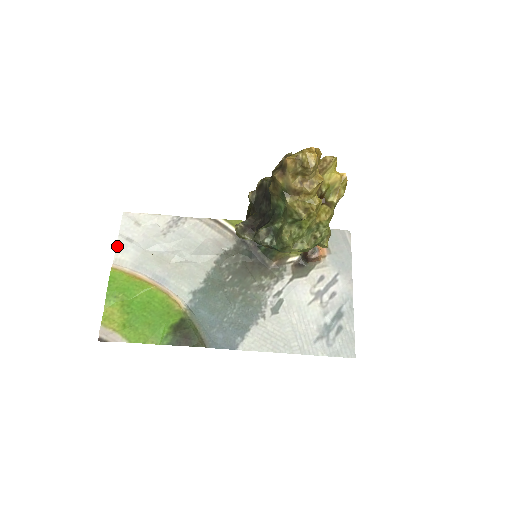
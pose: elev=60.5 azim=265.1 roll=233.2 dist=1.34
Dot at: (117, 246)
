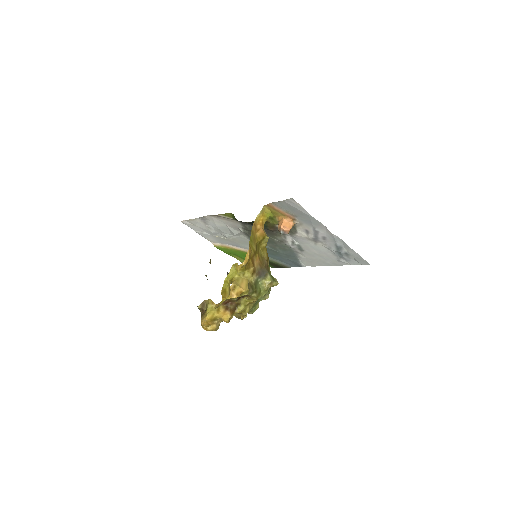
Dot at: (202, 236)
